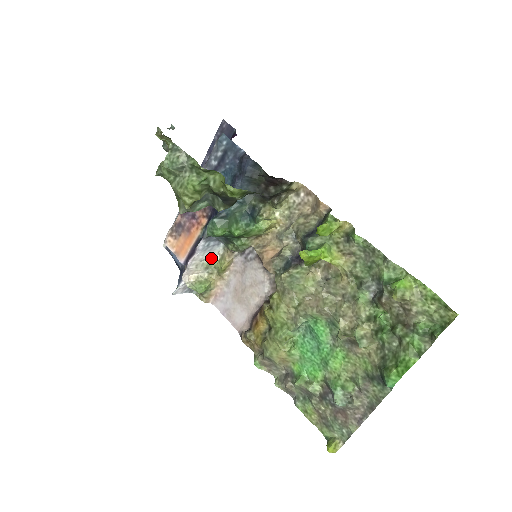
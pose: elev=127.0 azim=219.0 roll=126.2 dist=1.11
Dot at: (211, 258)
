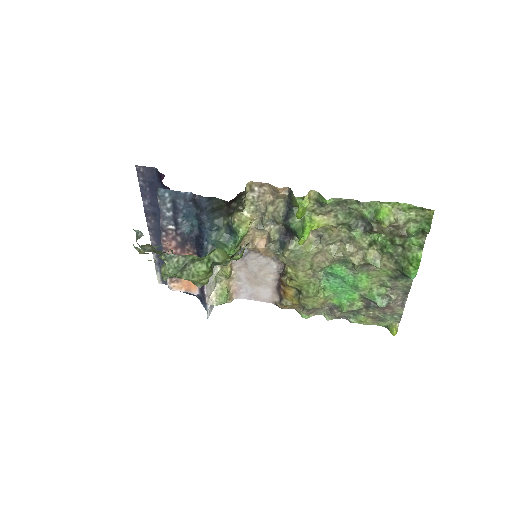
Dot at: (215, 274)
